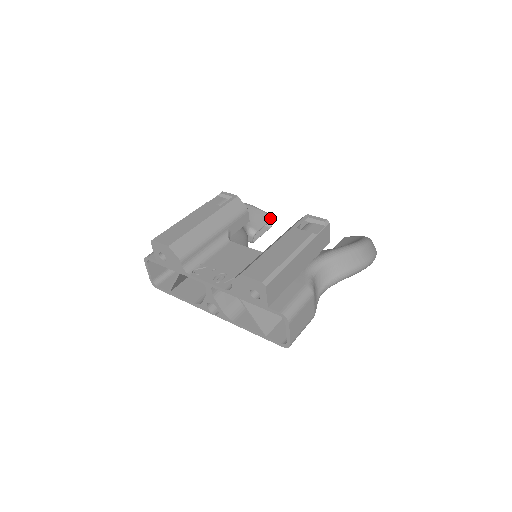
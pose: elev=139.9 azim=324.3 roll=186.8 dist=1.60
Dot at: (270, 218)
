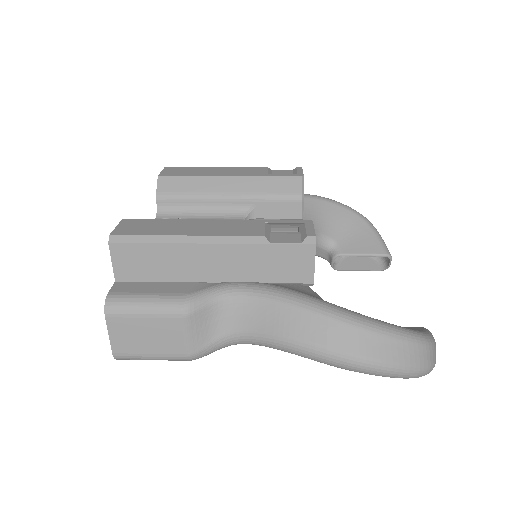
Dot at: (379, 252)
